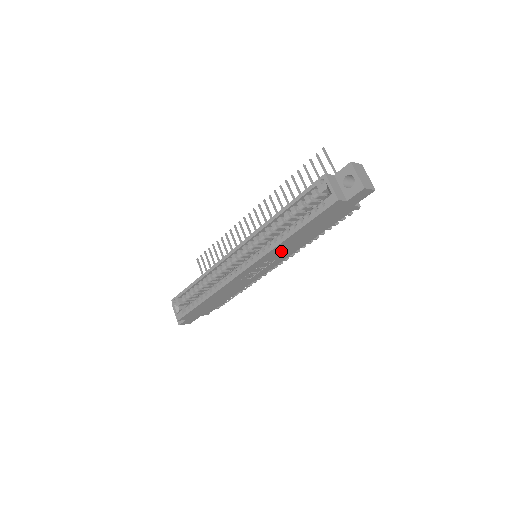
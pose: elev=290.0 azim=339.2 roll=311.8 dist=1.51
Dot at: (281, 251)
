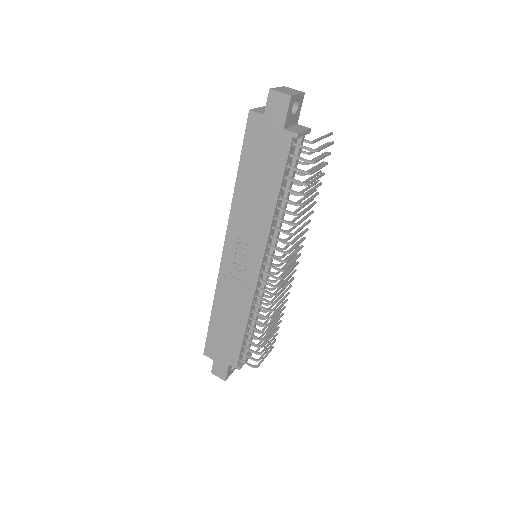
Dot at: (247, 219)
